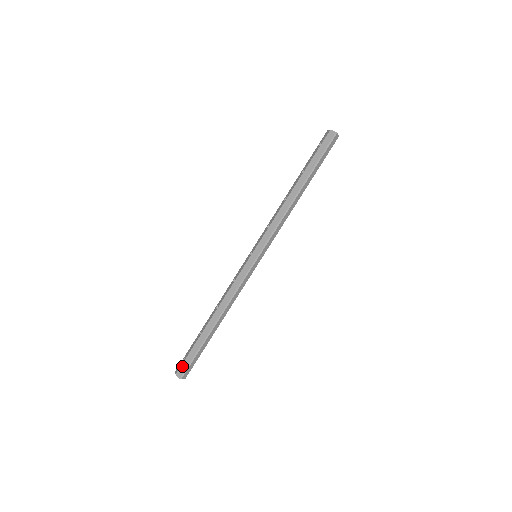
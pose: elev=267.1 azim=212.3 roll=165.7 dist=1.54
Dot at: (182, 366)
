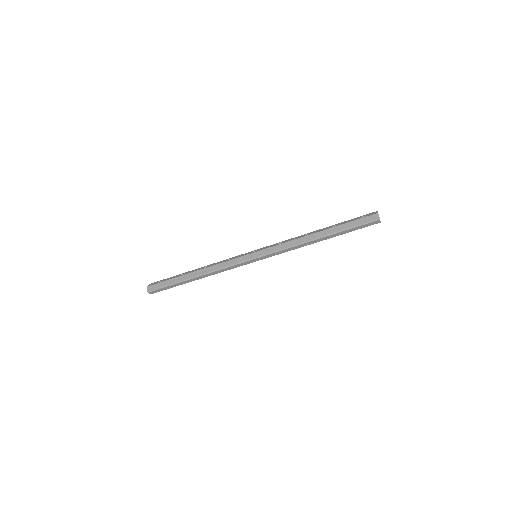
Dot at: (155, 285)
